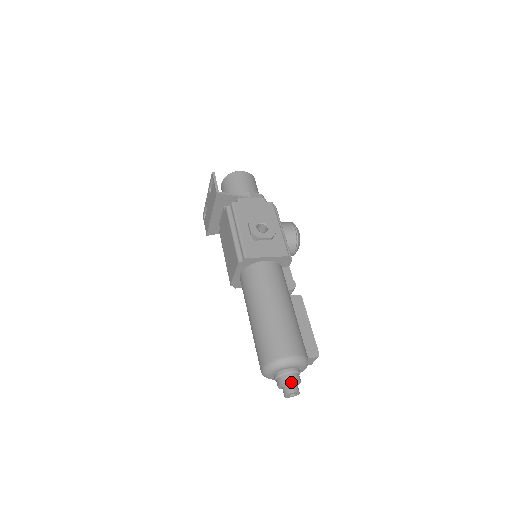
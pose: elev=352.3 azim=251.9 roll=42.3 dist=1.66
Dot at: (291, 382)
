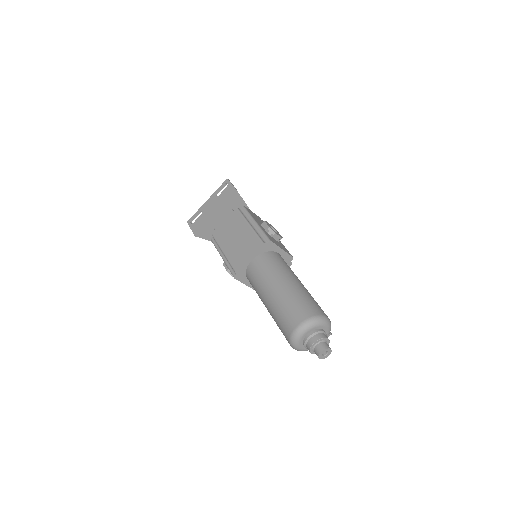
Dot at: (325, 341)
